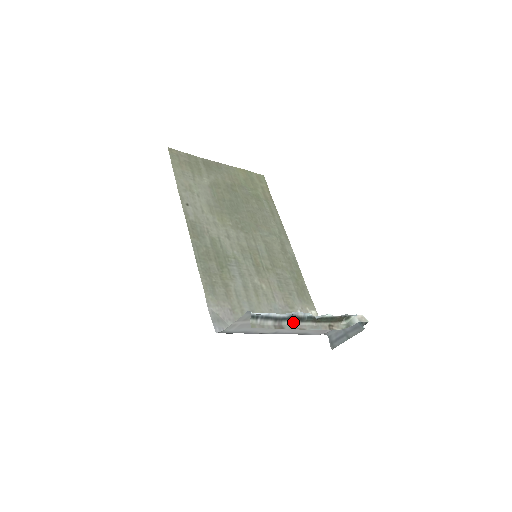
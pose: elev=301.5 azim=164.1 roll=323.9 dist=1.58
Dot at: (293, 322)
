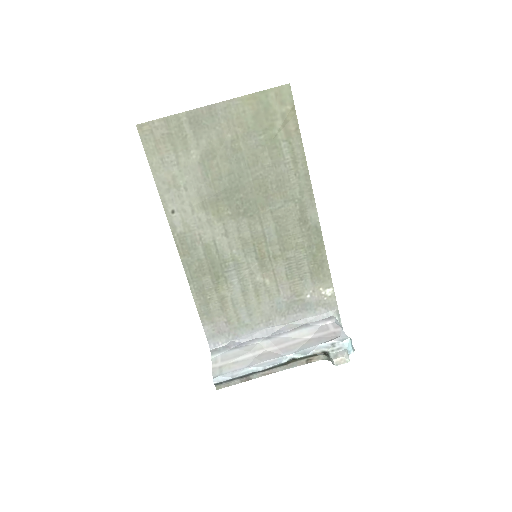
Dot at: (262, 371)
